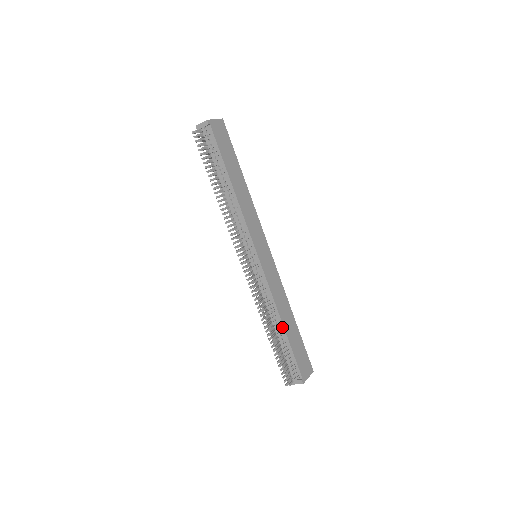
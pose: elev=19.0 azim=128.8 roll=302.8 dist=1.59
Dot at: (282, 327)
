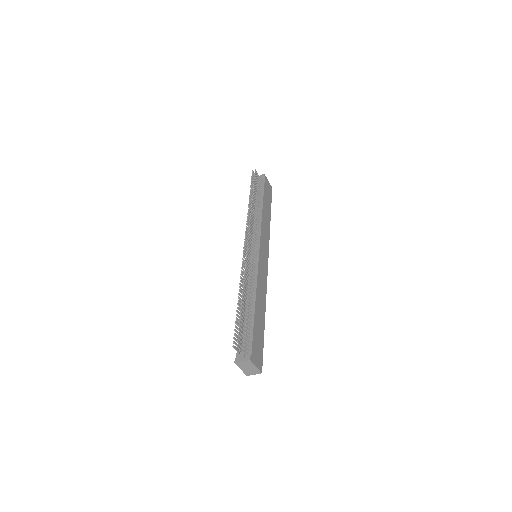
Dot at: (253, 305)
